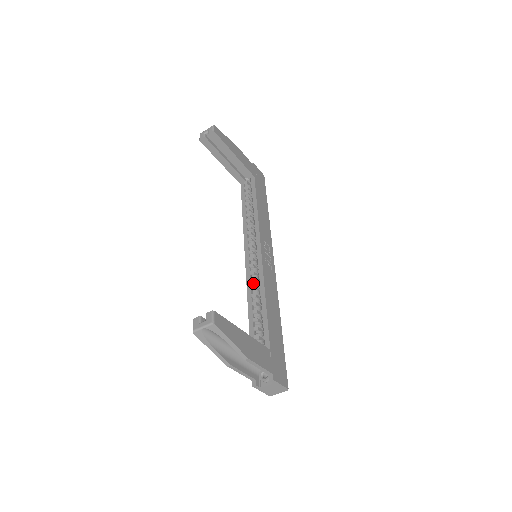
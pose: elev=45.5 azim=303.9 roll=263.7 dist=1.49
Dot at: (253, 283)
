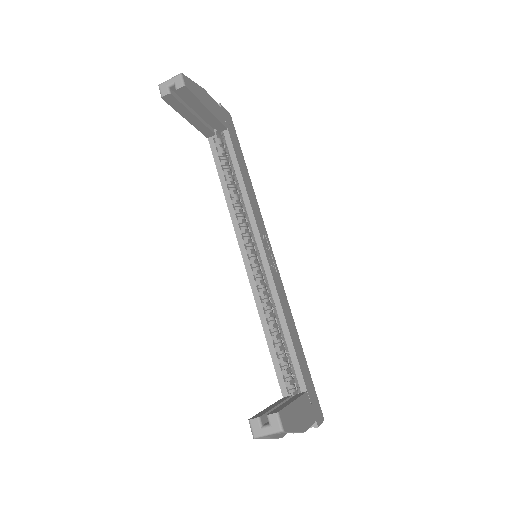
Dot at: (262, 298)
